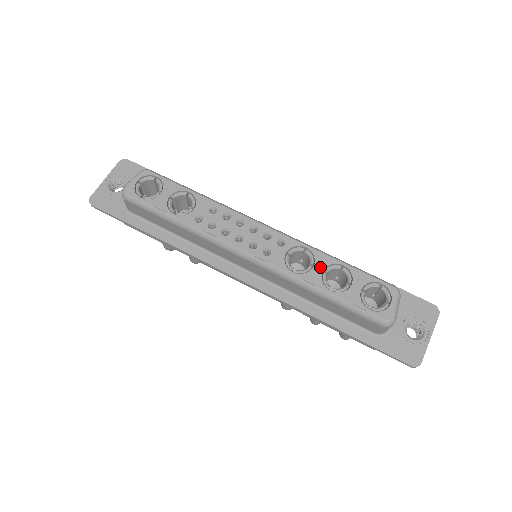
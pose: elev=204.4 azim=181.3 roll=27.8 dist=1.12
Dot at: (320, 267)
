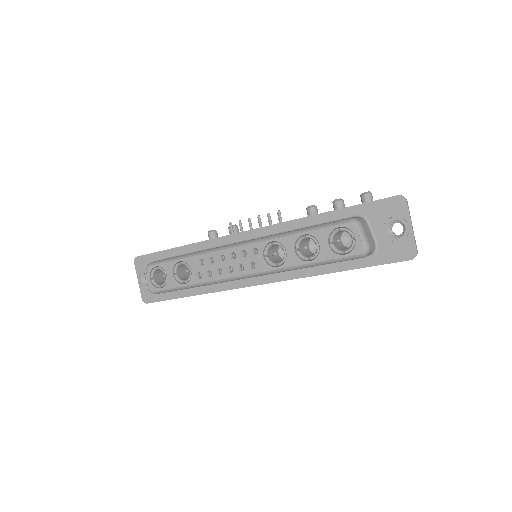
Dot at: (291, 249)
